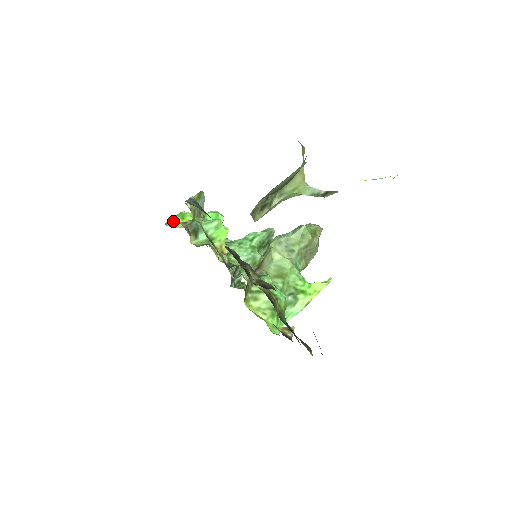
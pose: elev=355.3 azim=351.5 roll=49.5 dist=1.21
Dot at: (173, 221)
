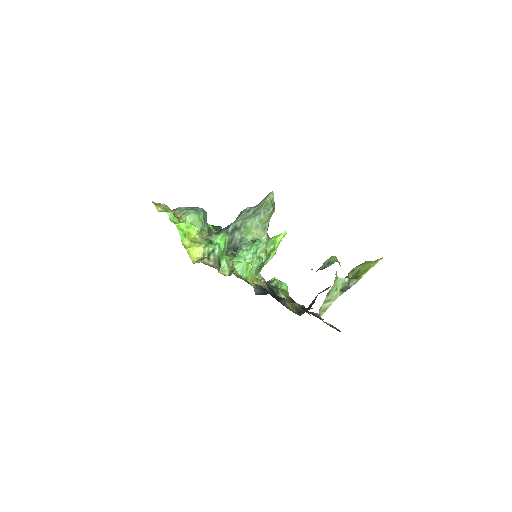
Dot at: (188, 250)
